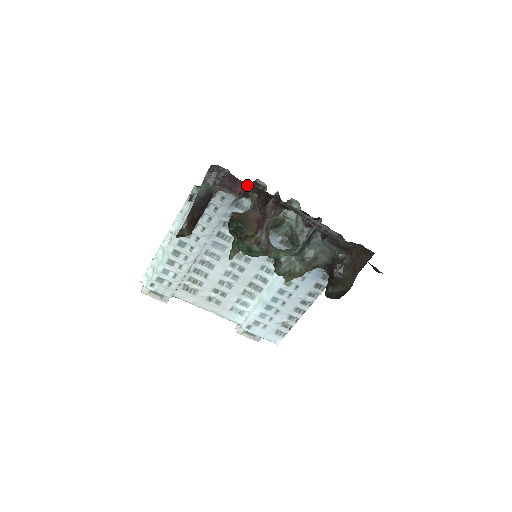
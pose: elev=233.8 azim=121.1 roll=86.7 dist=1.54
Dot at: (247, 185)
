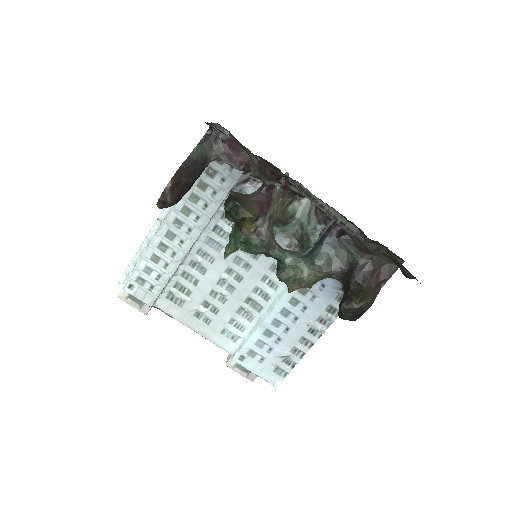
Dot at: occluded
